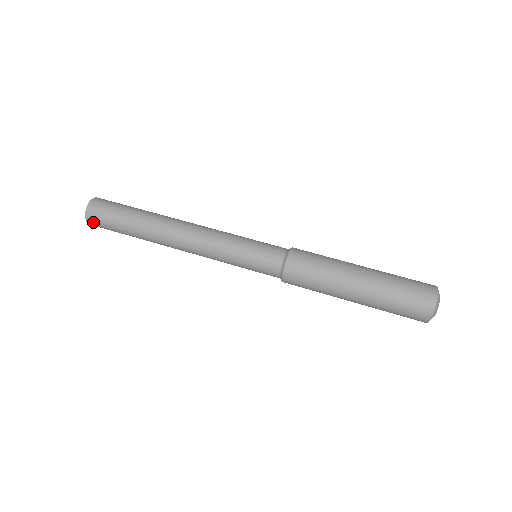
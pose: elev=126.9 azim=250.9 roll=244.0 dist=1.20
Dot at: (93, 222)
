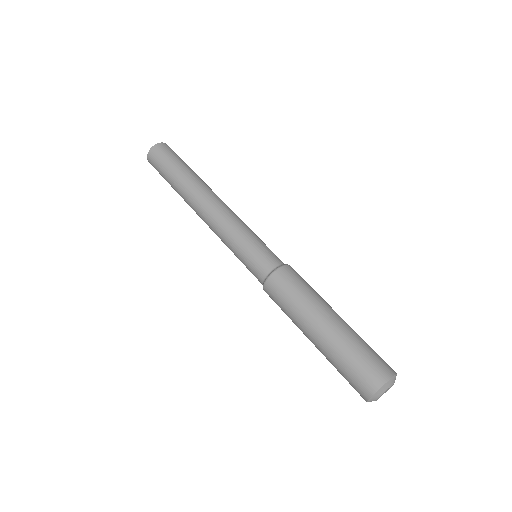
Dot at: (152, 157)
